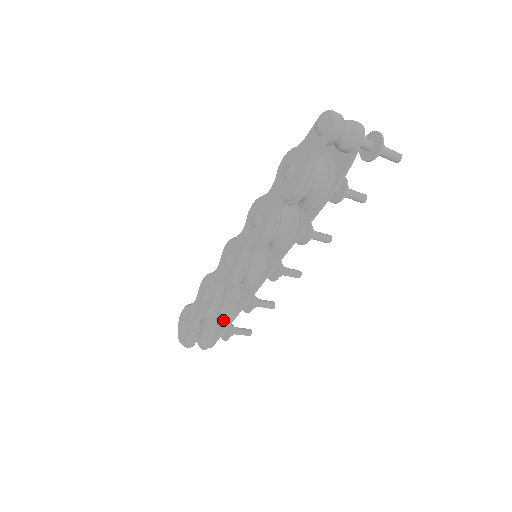
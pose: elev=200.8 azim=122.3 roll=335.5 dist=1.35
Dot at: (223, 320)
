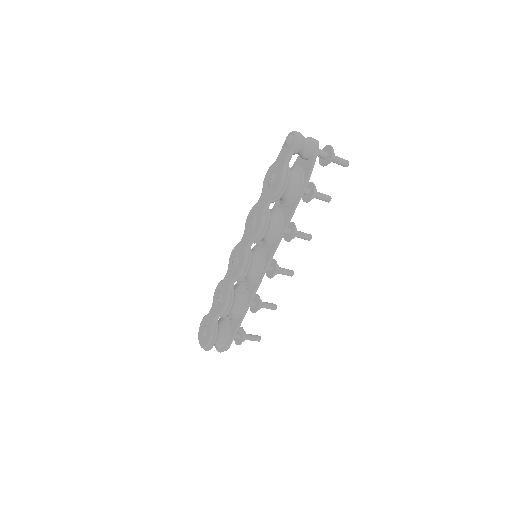
Dot at: (236, 318)
